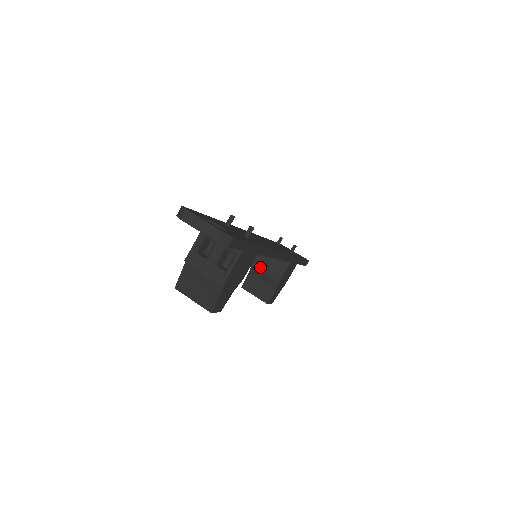
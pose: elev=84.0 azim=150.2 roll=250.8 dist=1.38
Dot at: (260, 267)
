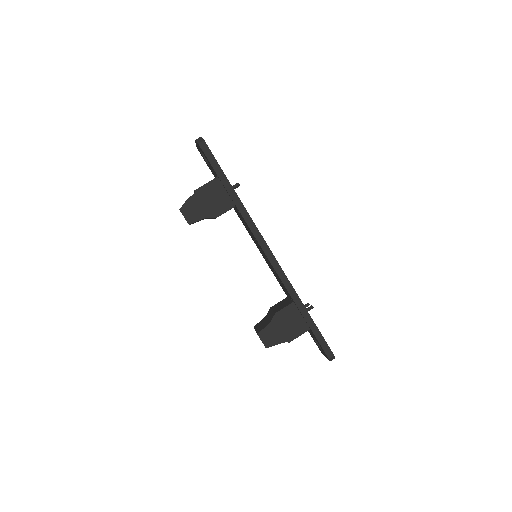
Dot at: (273, 308)
